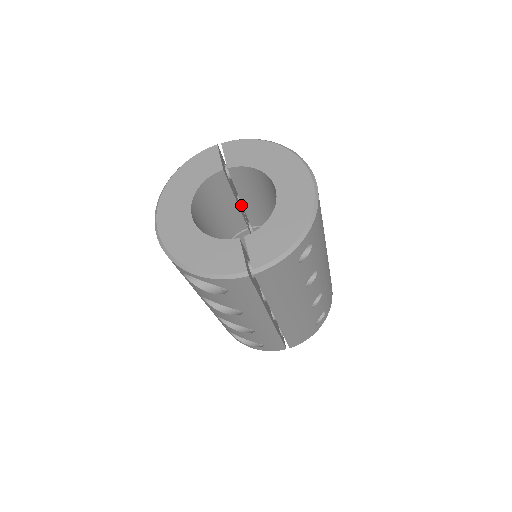
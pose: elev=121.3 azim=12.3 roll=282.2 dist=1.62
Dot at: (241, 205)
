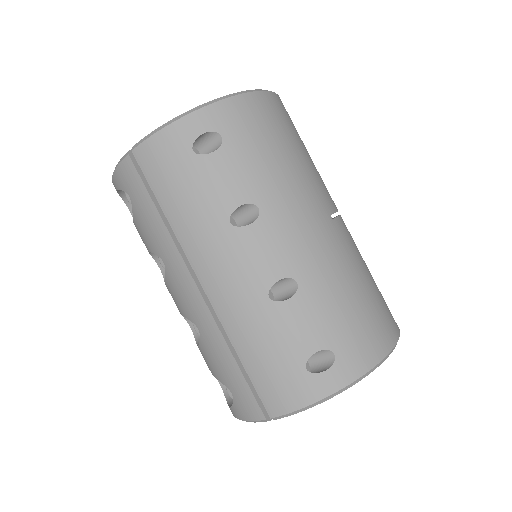
Dot at: occluded
